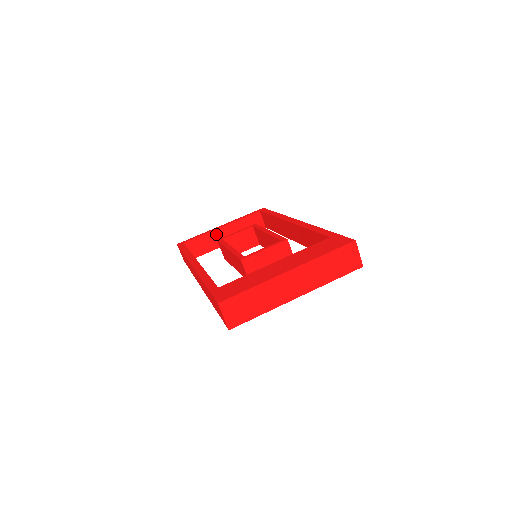
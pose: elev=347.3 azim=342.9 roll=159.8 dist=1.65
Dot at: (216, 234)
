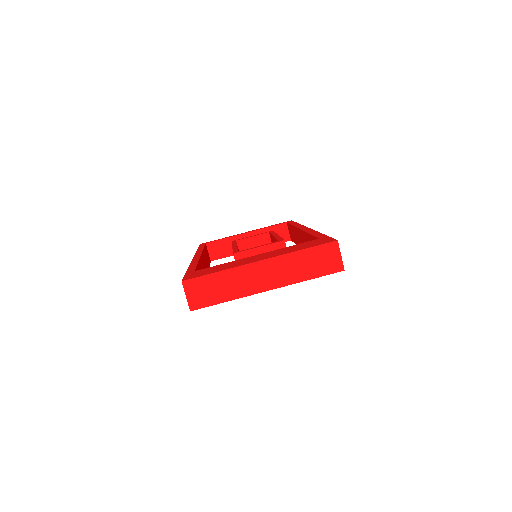
Dot at: occluded
